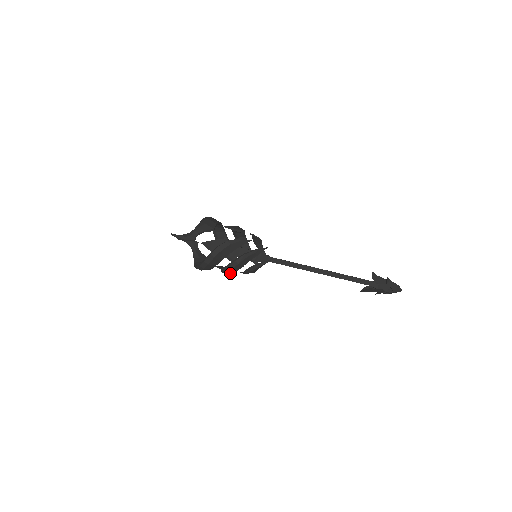
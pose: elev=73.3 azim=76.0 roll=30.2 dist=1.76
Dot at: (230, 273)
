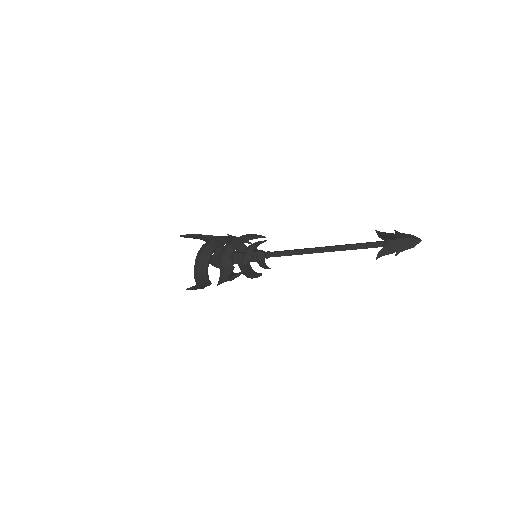
Dot at: occluded
